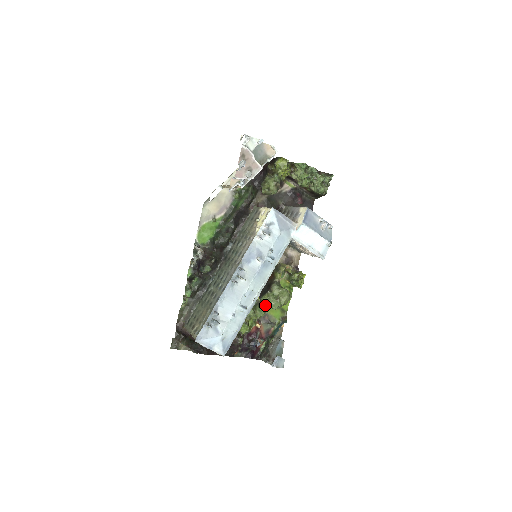
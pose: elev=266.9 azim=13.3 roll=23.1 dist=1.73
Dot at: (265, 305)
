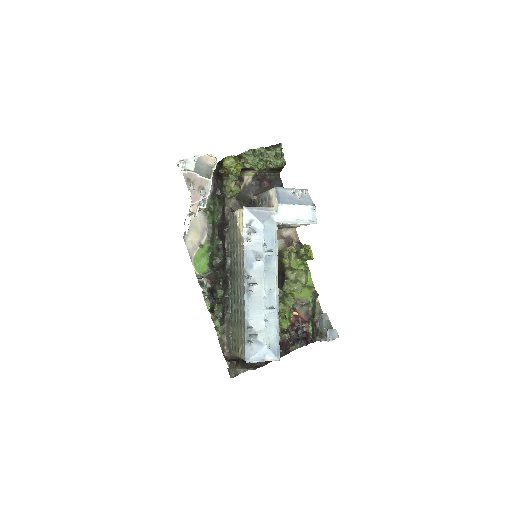
Dot at: occluded
